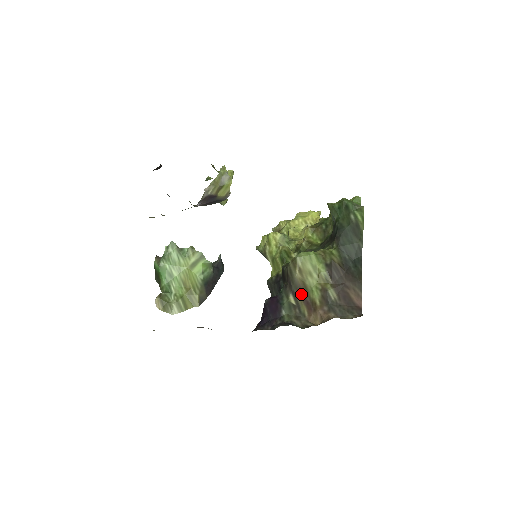
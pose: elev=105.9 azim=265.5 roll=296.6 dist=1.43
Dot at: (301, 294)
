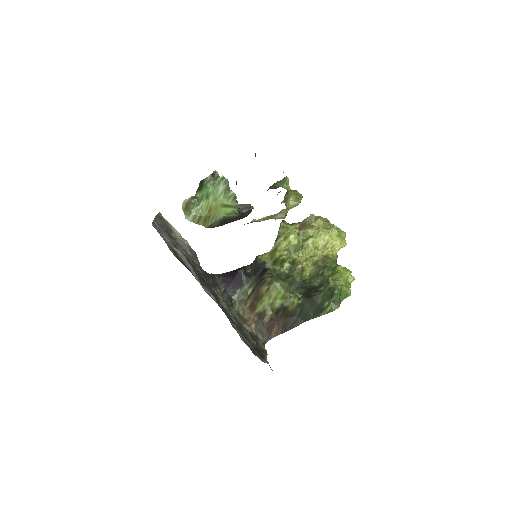
Dot at: (256, 296)
